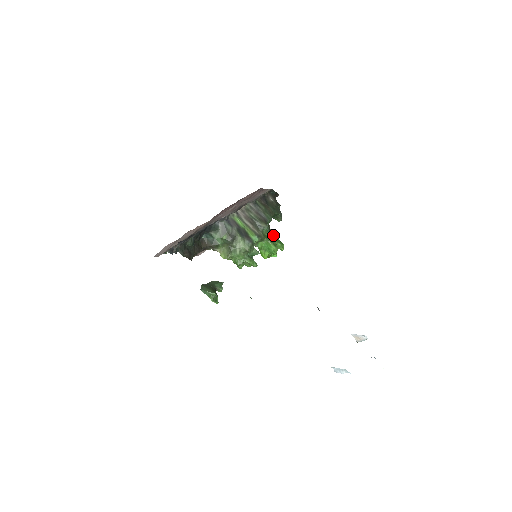
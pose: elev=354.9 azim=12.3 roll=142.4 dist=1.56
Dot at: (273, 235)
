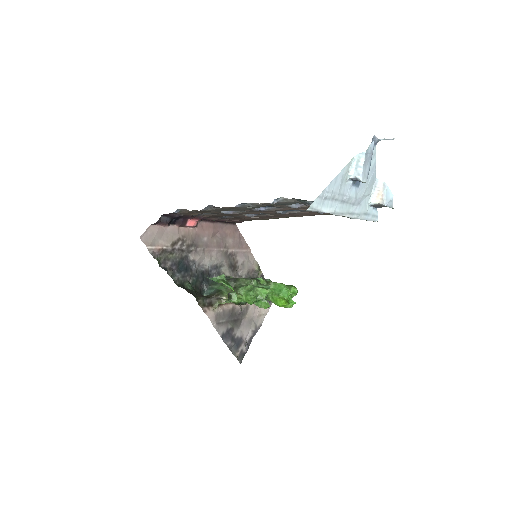
Dot at: occluded
